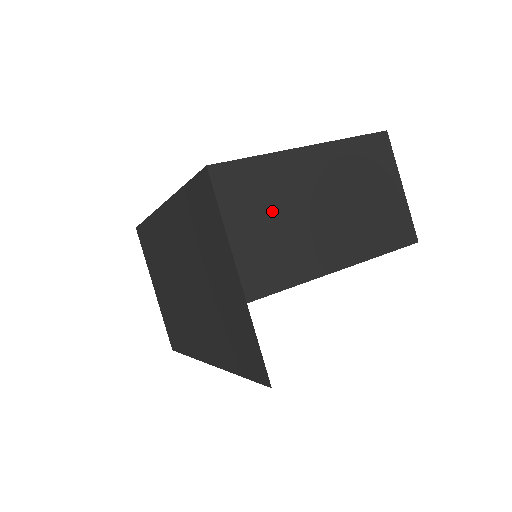
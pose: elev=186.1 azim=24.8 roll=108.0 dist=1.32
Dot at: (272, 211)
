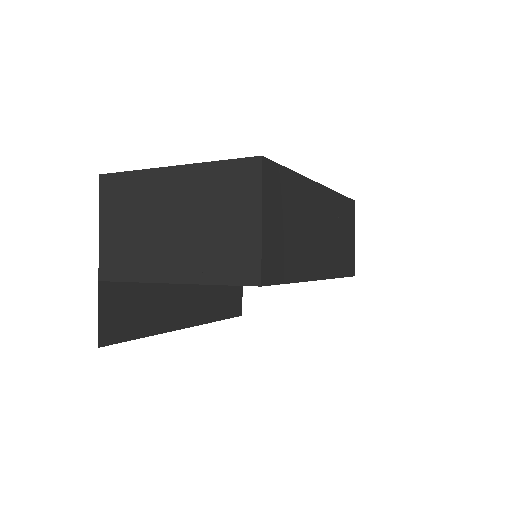
Dot at: (132, 217)
